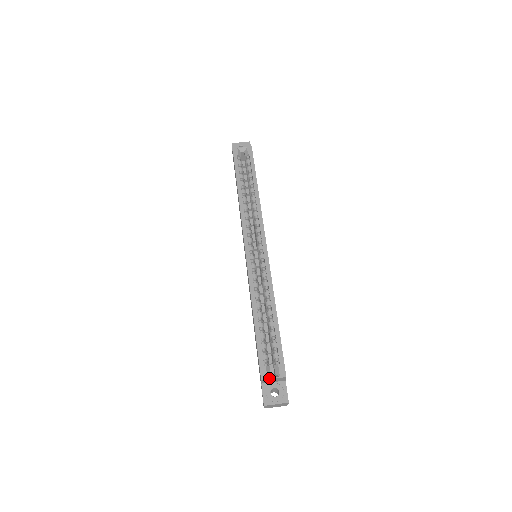
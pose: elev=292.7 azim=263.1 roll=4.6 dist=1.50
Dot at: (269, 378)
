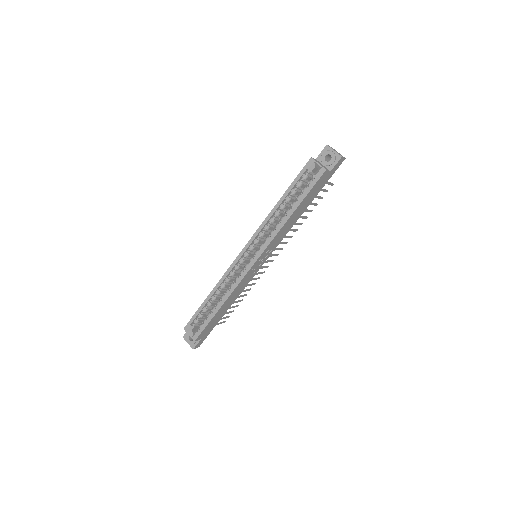
Dot at: (187, 332)
